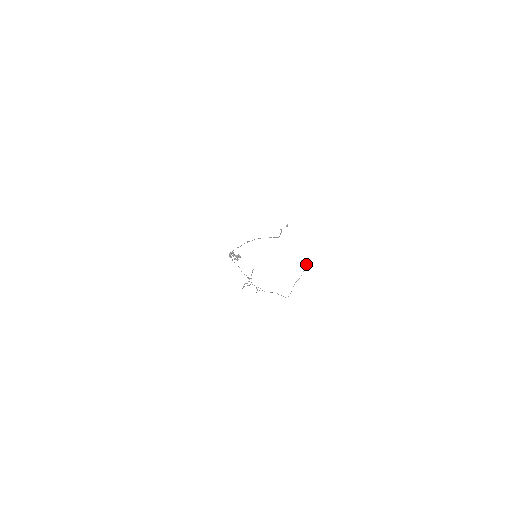
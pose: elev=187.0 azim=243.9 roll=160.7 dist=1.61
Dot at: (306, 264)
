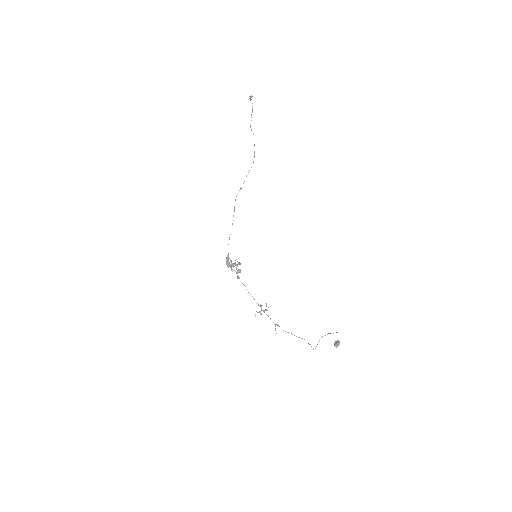
Dot at: (339, 344)
